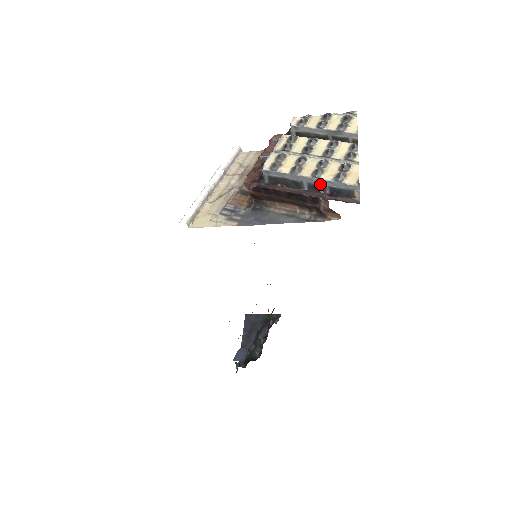
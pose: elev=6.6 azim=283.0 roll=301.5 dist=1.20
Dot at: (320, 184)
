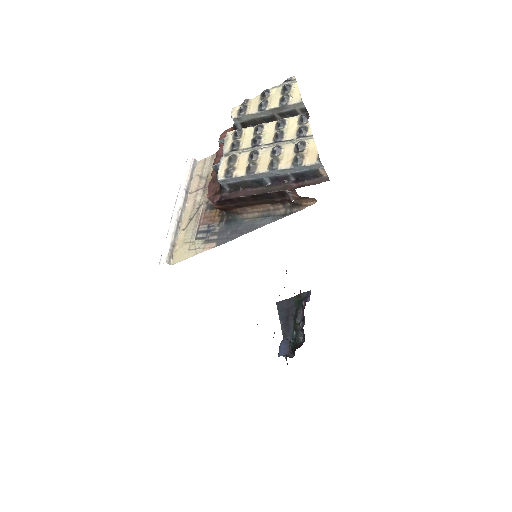
Dot at: (281, 174)
